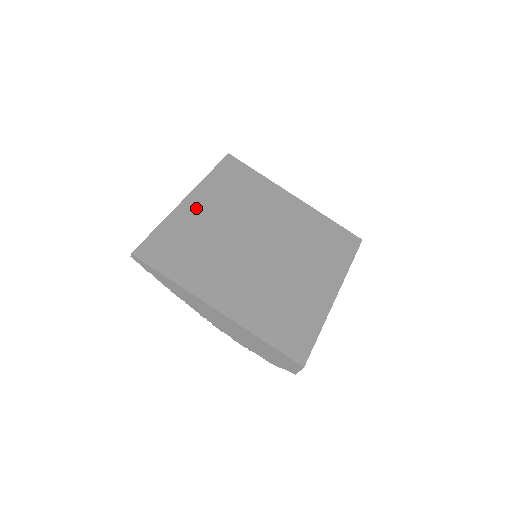
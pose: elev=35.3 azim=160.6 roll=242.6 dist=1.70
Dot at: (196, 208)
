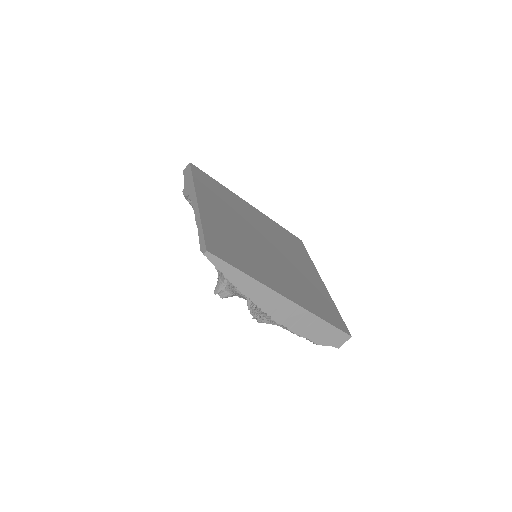
Dot at: (210, 209)
